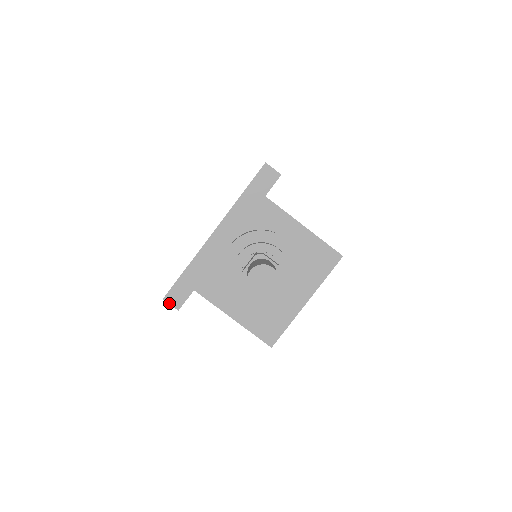
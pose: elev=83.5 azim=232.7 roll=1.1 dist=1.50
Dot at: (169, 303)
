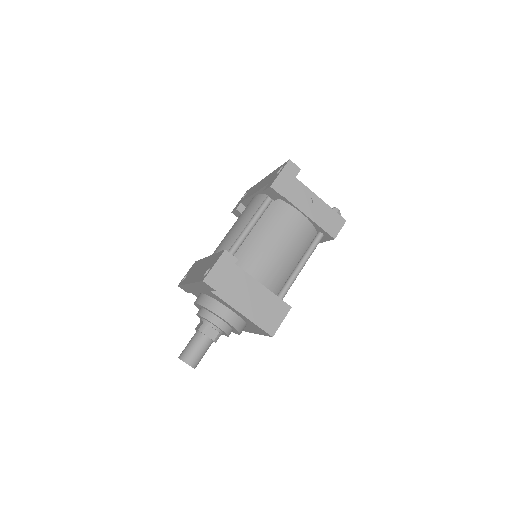
Dot at: occluded
